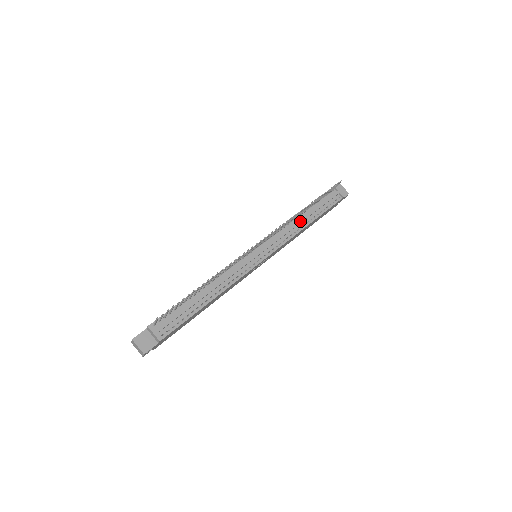
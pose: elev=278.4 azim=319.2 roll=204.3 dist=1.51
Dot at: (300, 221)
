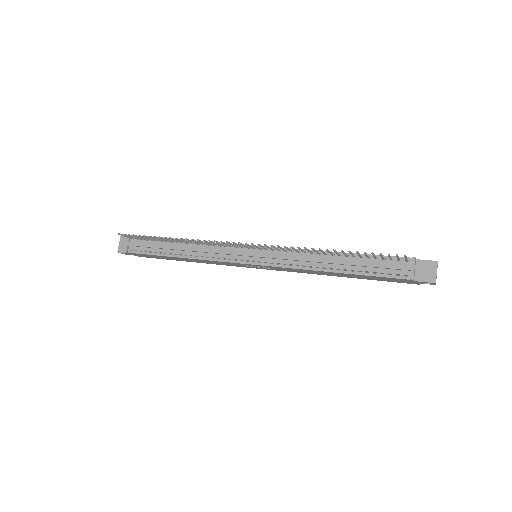
Dot at: (321, 260)
